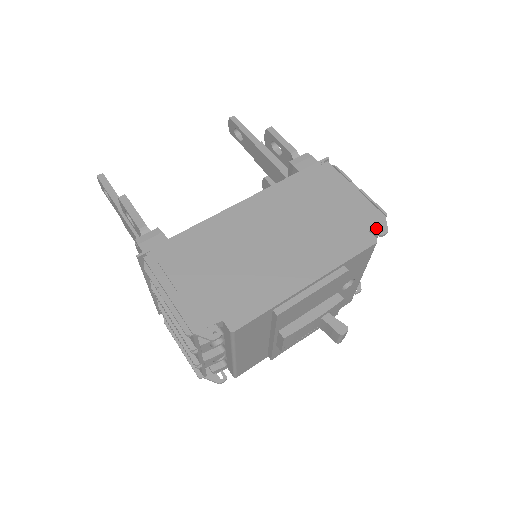
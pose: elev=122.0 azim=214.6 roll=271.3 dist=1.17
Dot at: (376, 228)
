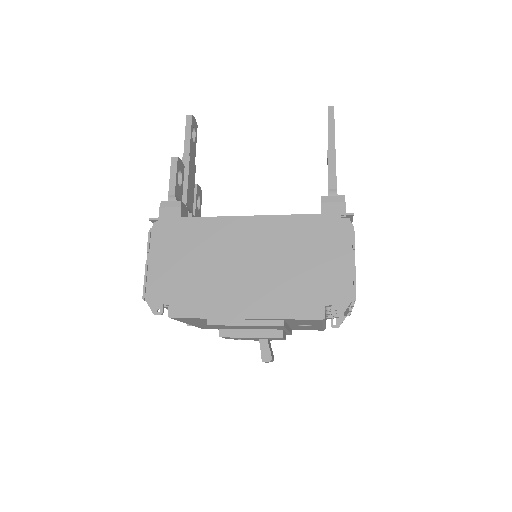
Dot at: (334, 307)
